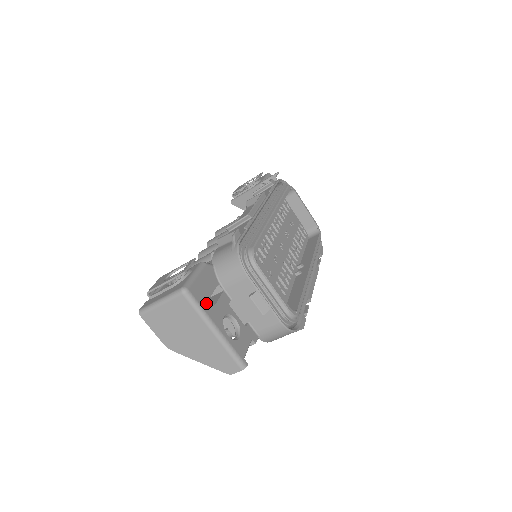
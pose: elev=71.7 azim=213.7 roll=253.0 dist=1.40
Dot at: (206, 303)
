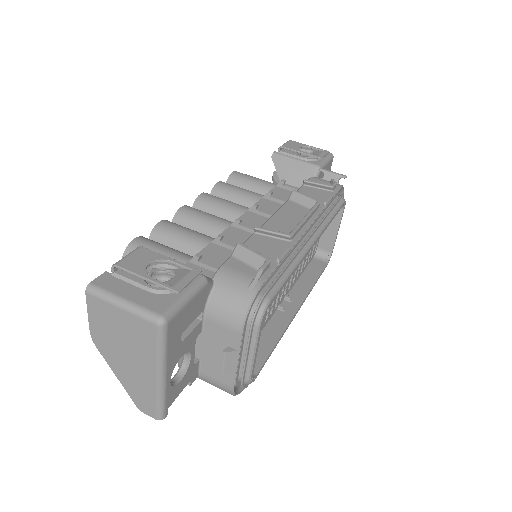
Dot at: (175, 340)
